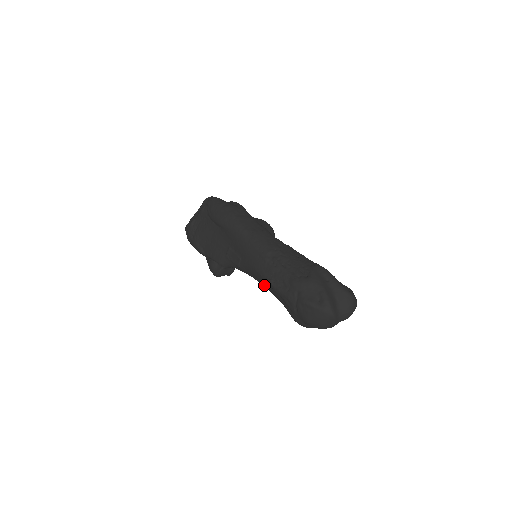
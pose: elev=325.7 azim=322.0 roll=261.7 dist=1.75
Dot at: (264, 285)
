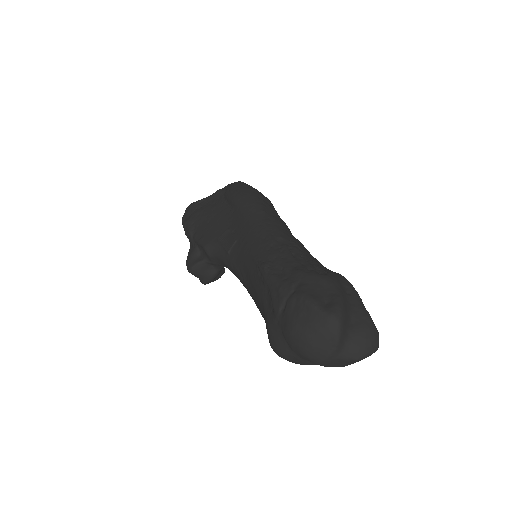
Dot at: (250, 279)
